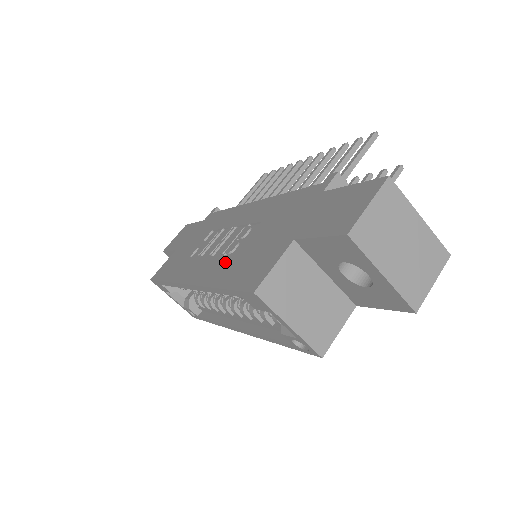
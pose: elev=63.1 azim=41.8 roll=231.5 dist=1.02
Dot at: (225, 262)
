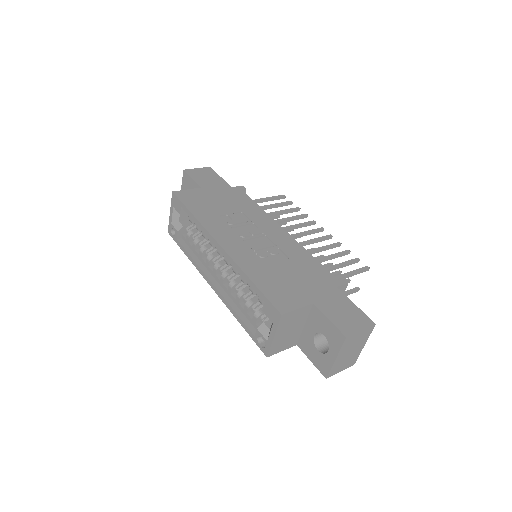
Dot at: (257, 262)
